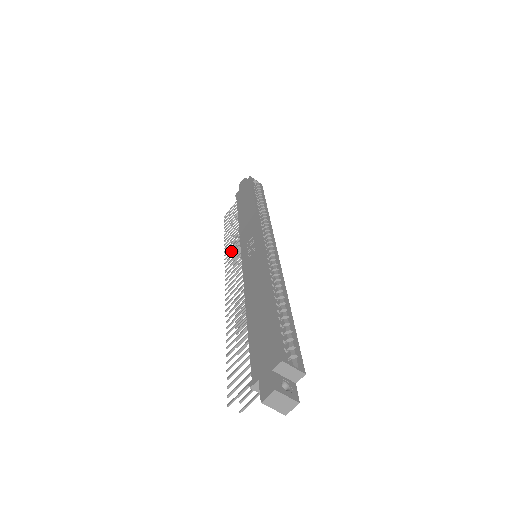
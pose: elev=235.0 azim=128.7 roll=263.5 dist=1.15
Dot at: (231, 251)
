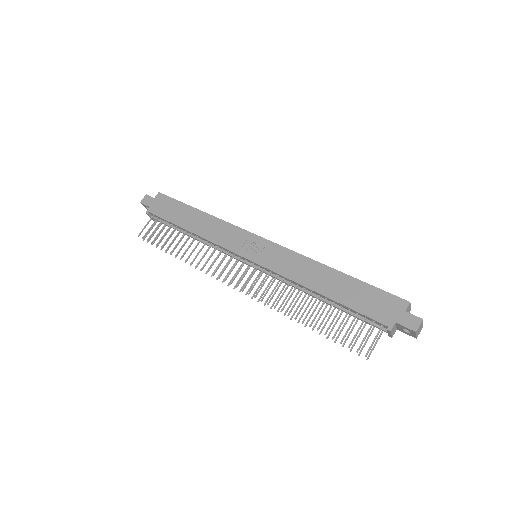
Dot at: (208, 260)
